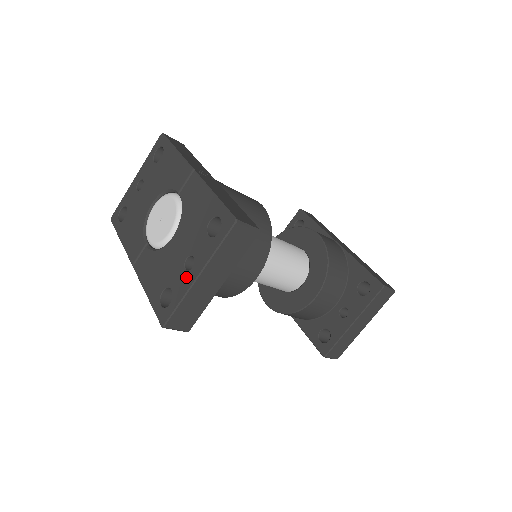
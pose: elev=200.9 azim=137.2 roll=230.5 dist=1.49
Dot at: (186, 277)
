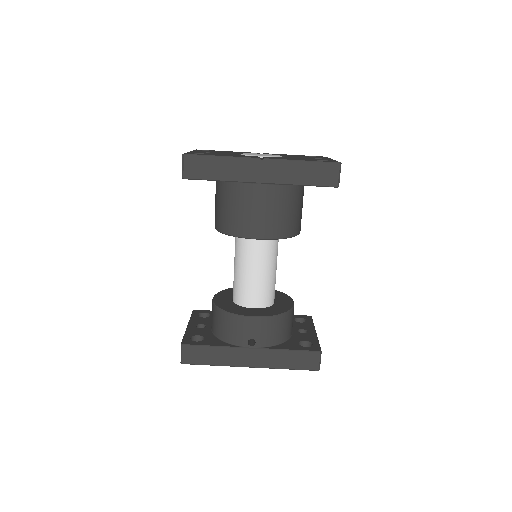
Dot at: (325, 159)
